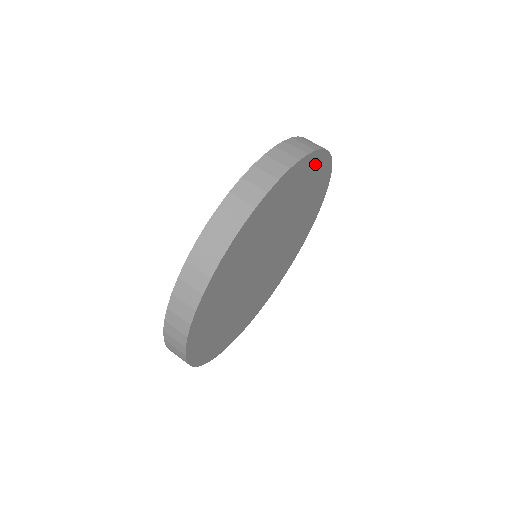
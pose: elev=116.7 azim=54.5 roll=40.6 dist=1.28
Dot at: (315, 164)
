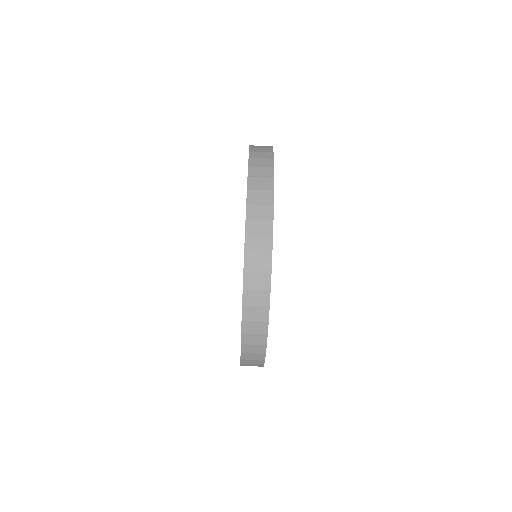
Dot at: occluded
